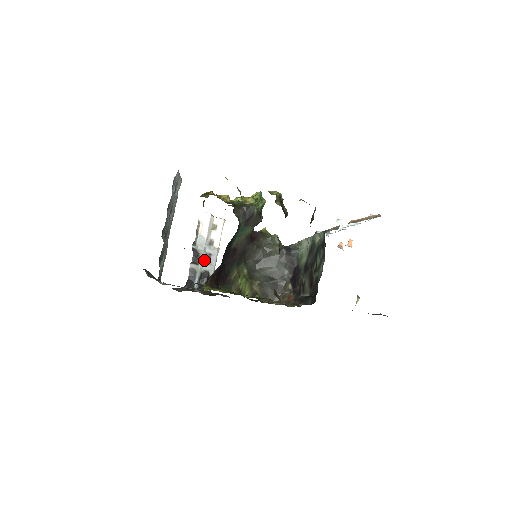
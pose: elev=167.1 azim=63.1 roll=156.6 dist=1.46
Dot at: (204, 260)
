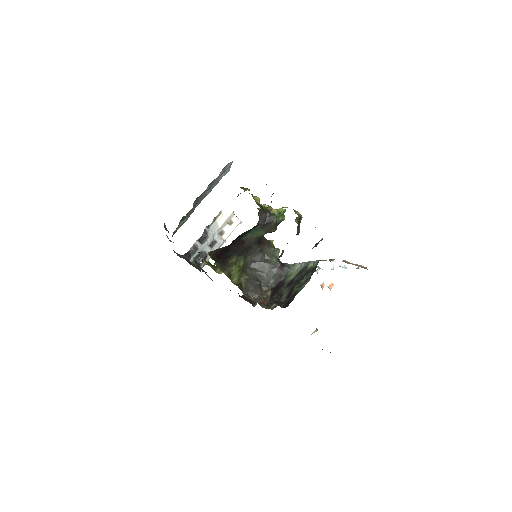
Dot at: (209, 243)
